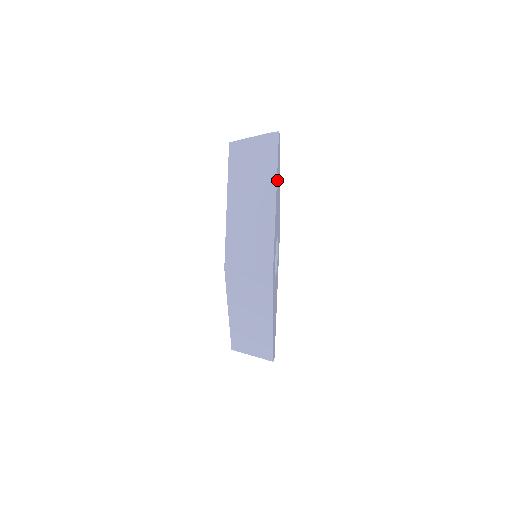
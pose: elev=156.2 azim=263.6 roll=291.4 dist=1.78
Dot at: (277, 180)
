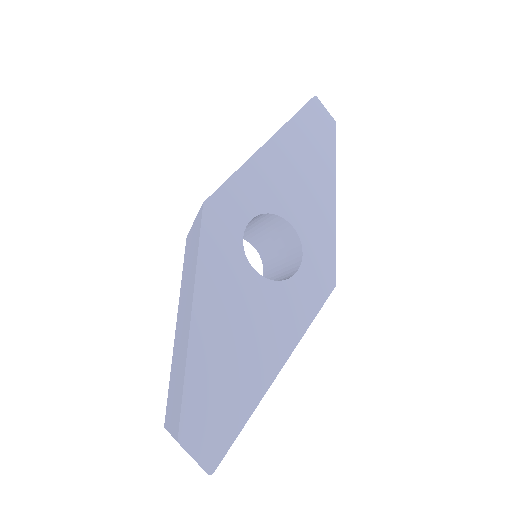
Dot at: (292, 135)
